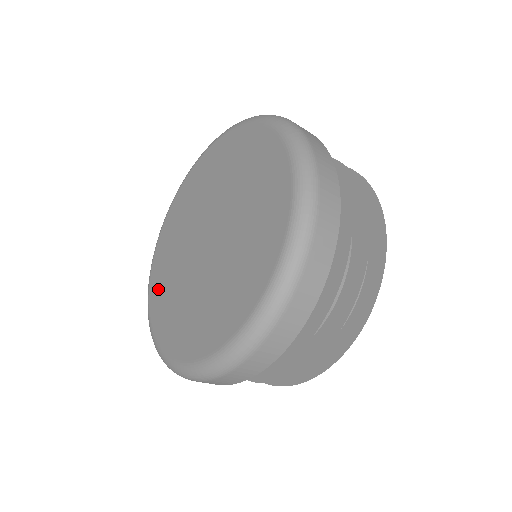
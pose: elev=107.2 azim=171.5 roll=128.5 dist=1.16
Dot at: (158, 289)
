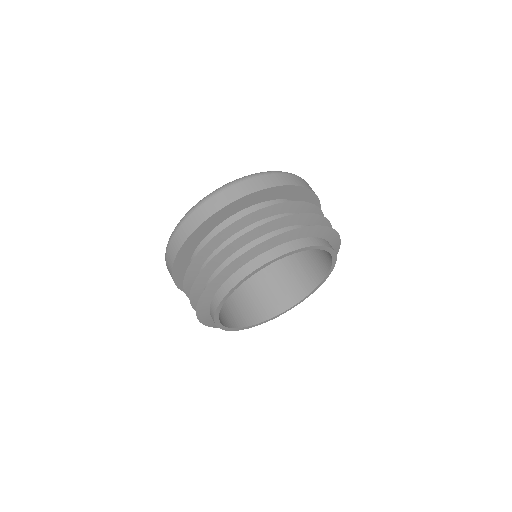
Dot at: occluded
